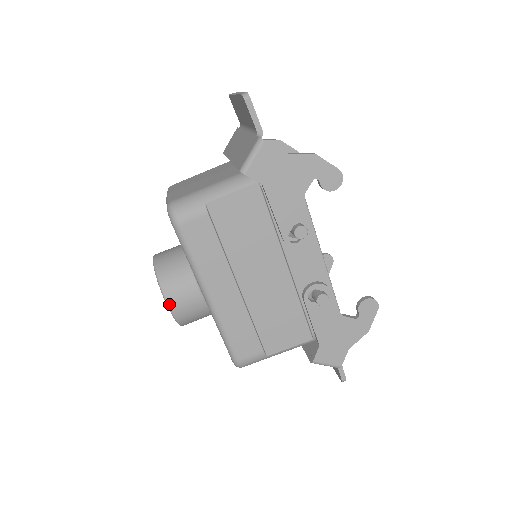
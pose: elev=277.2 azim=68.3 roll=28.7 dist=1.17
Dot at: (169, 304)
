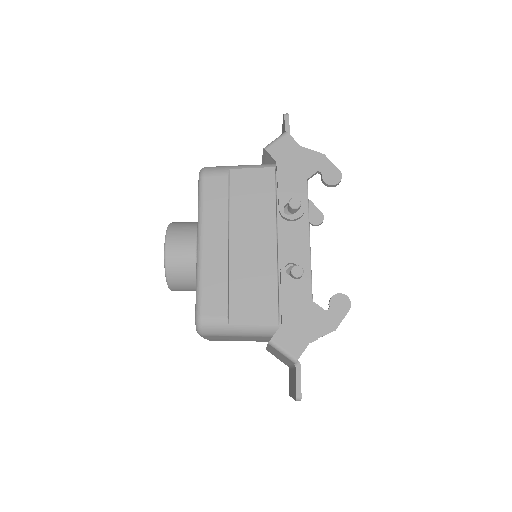
Dot at: (166, 245)
